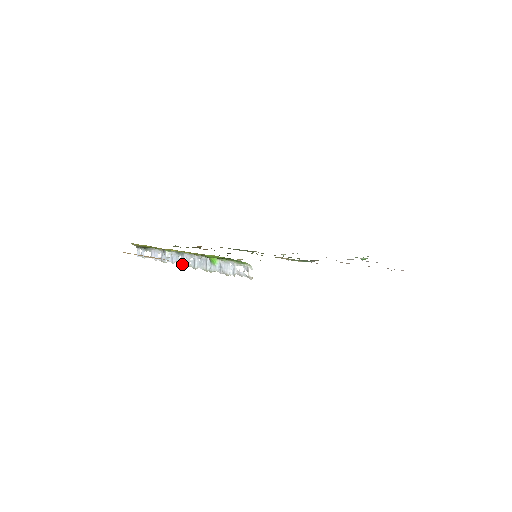
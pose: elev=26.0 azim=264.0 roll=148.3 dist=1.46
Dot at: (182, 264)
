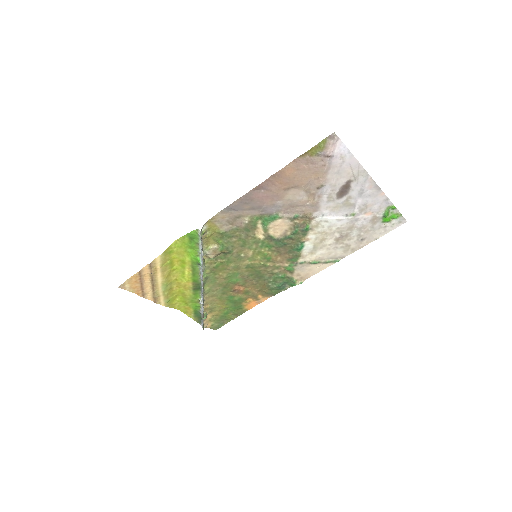
Dot at: occluded
